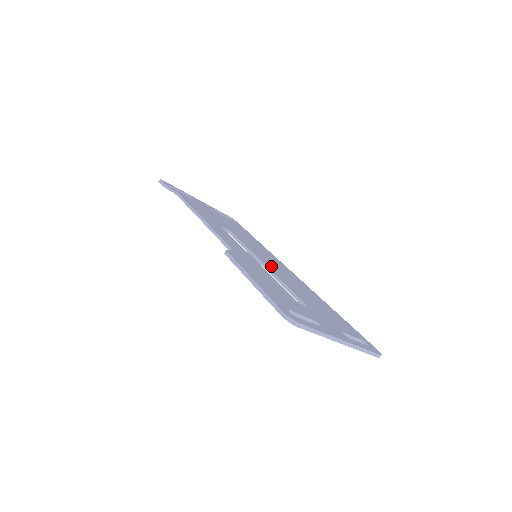
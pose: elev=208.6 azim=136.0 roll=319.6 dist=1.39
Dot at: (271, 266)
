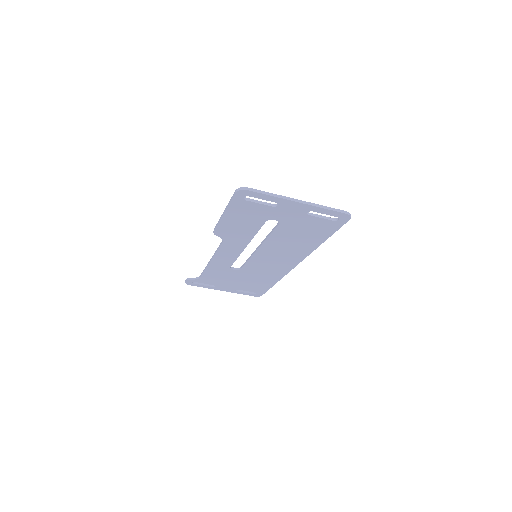
Dot at: occluded
